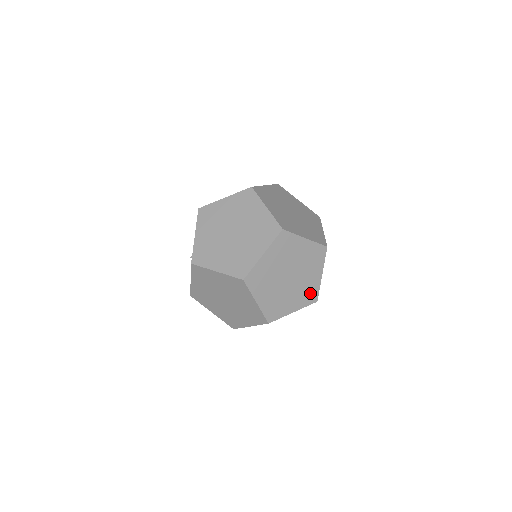
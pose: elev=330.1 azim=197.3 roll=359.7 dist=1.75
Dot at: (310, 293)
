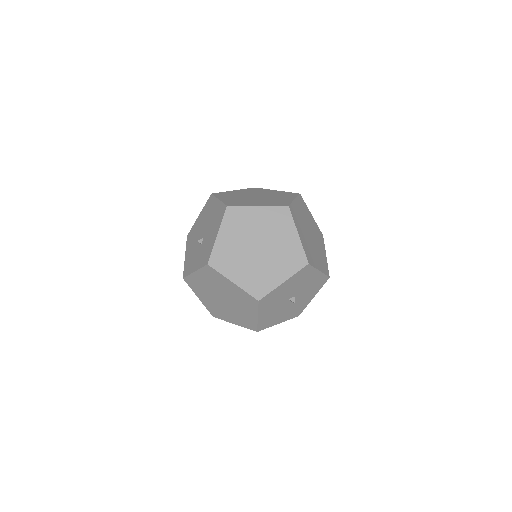
Dot at: (324, 264)
